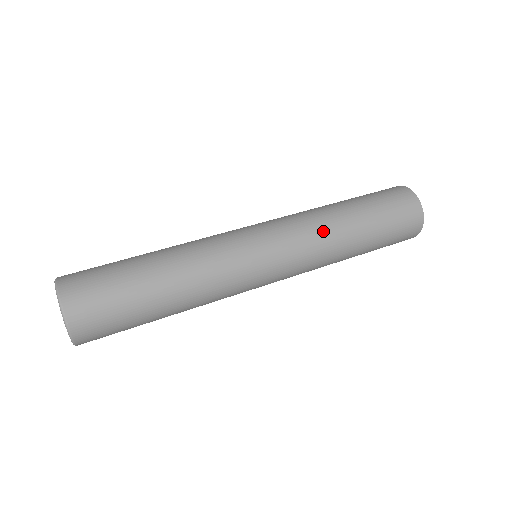
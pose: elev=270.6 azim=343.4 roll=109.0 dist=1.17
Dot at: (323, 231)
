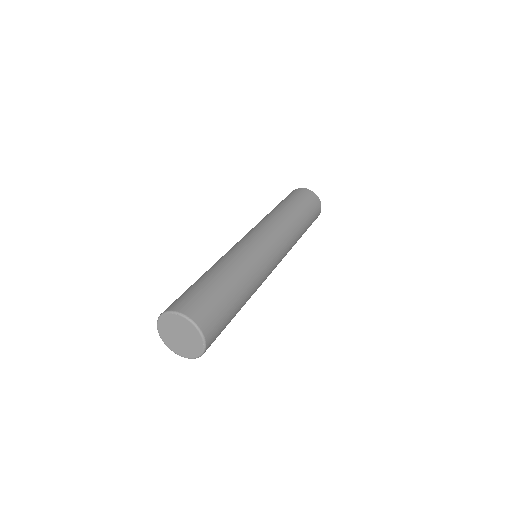
Dot at: (277, 218)
